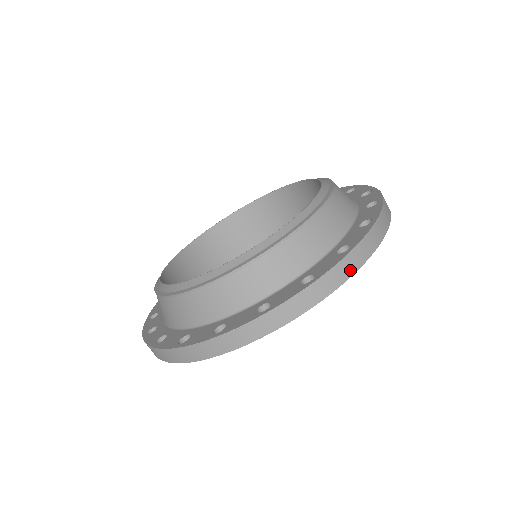
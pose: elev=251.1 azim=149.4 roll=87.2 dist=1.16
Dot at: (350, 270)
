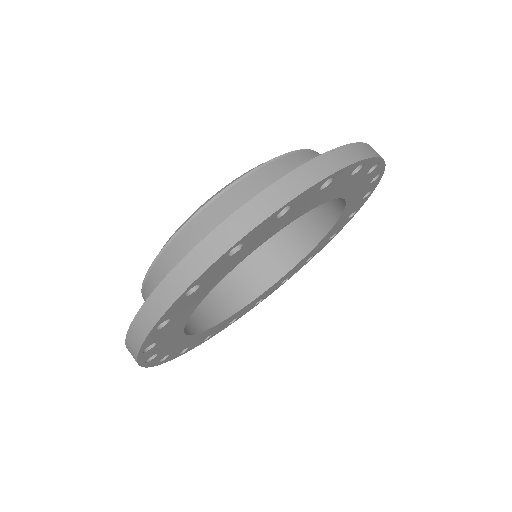
Dot at: (211, 255)
